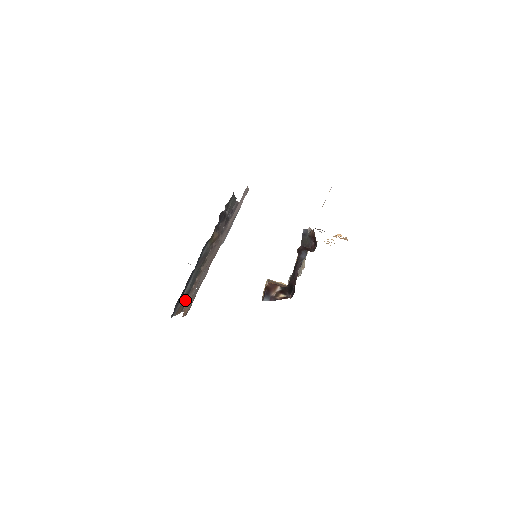
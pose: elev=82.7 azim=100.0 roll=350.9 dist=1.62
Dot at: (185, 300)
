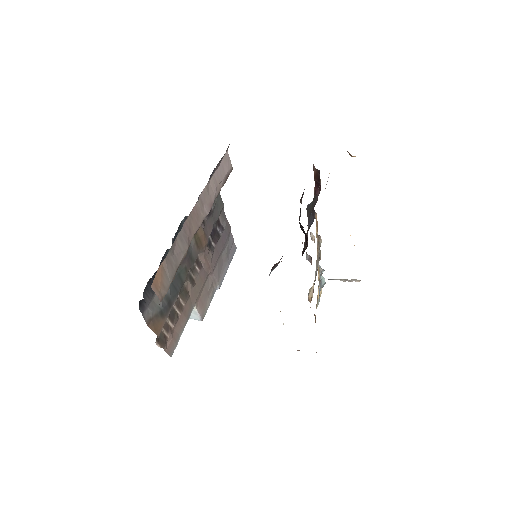
Dot at: (166, 319)
